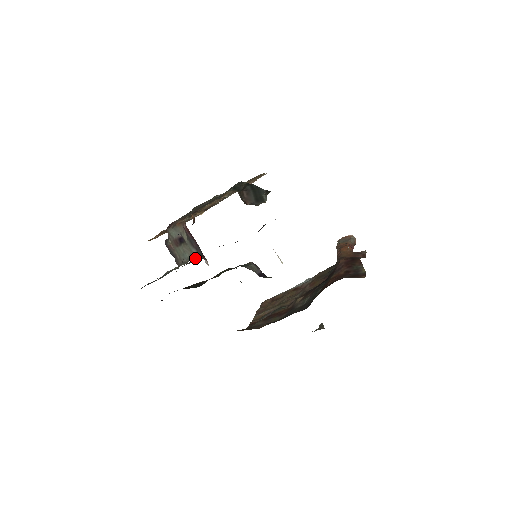
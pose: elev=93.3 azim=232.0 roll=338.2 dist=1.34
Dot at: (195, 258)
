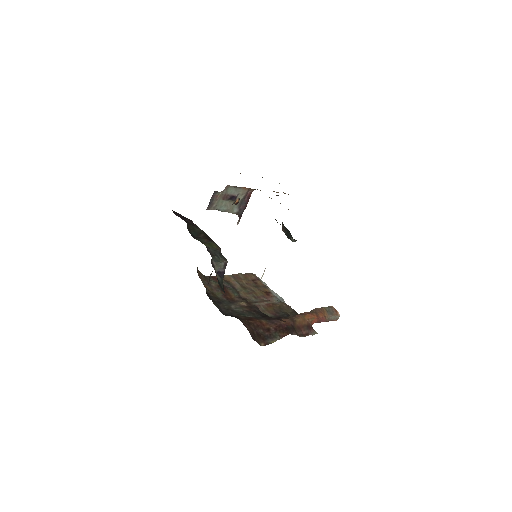
Dot at: occluded
